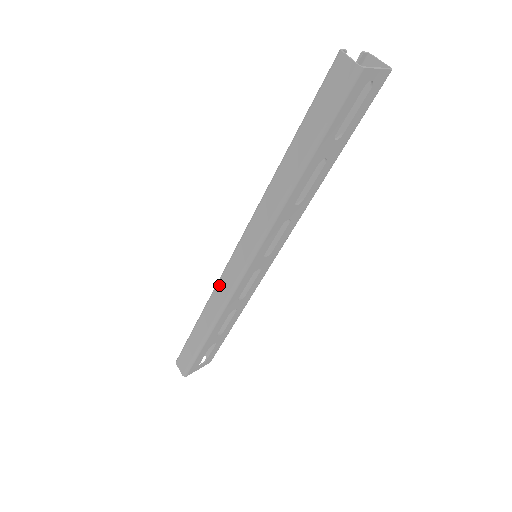
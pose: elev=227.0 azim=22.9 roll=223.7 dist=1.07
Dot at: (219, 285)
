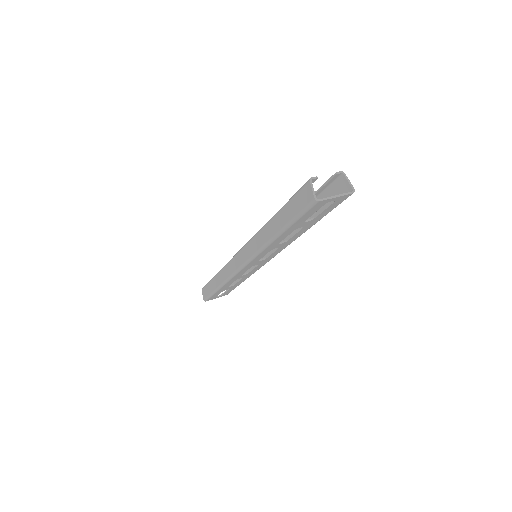
Dot at: (229, 264)
